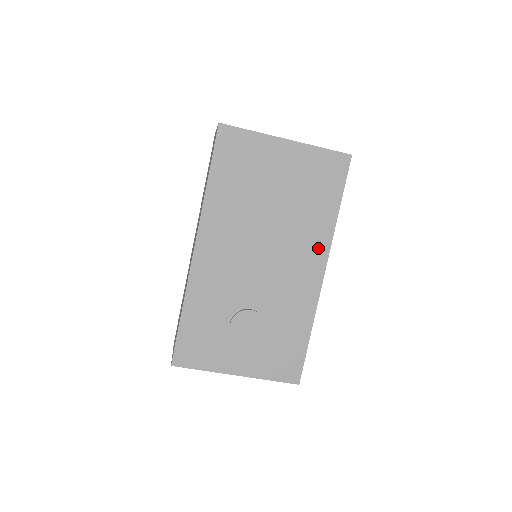
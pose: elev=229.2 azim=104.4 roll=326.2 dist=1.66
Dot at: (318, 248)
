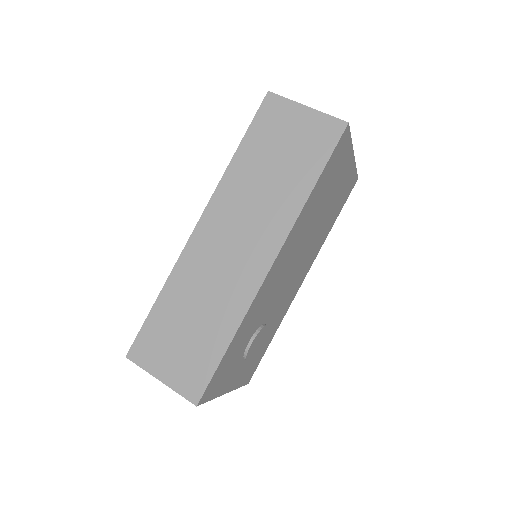
Dot at: (312, 259)
